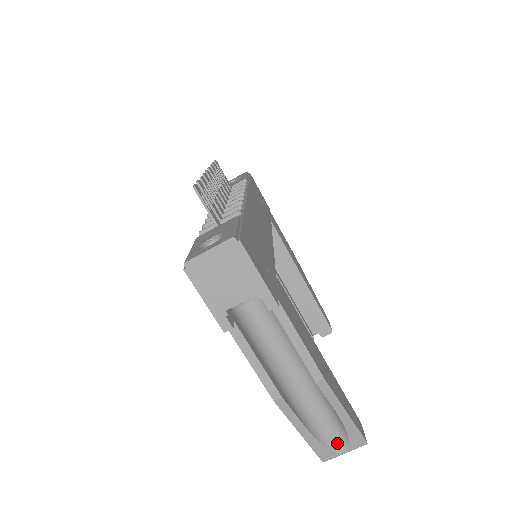
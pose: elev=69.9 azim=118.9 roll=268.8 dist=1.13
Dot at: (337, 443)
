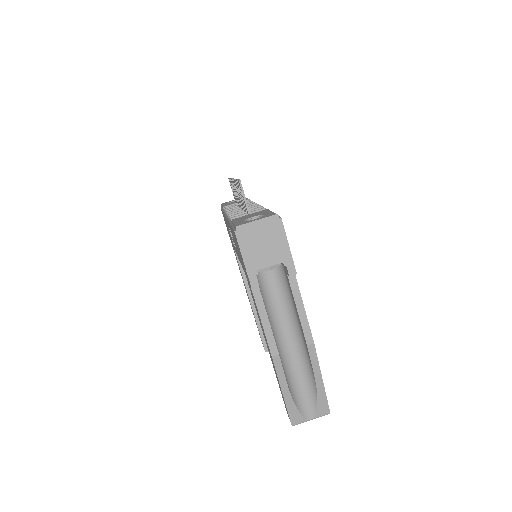
Dot at: (307, 409)
